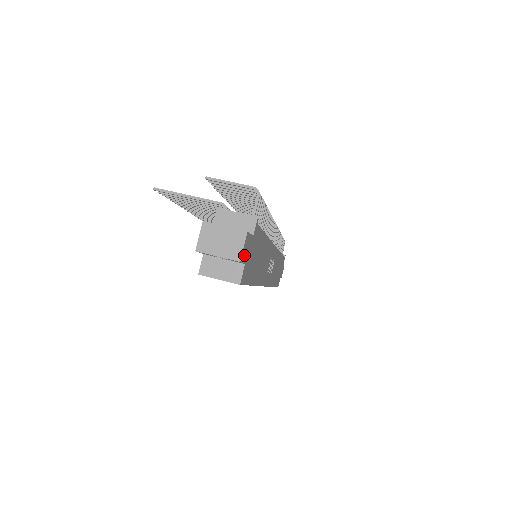
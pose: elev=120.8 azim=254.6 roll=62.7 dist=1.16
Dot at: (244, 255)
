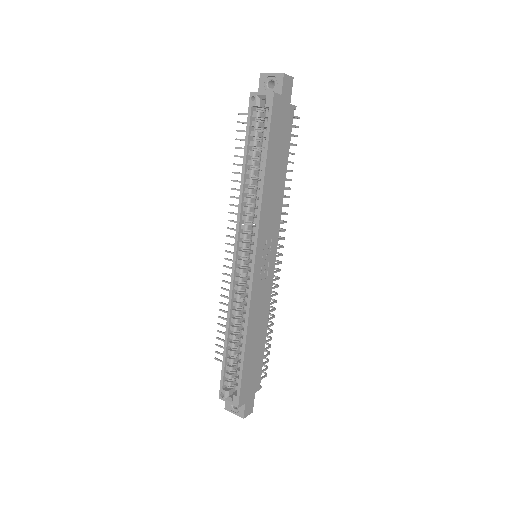
Dot at: (285, 85)
